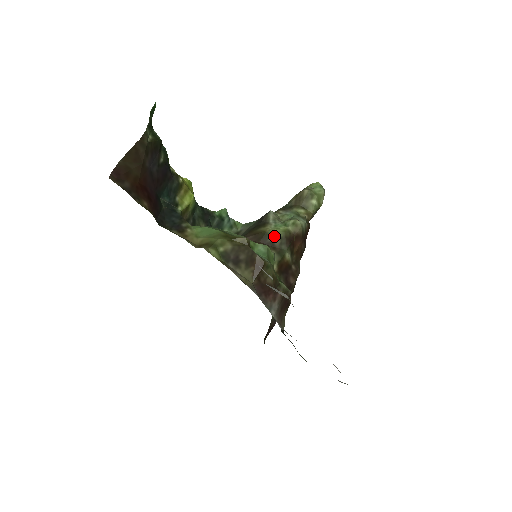
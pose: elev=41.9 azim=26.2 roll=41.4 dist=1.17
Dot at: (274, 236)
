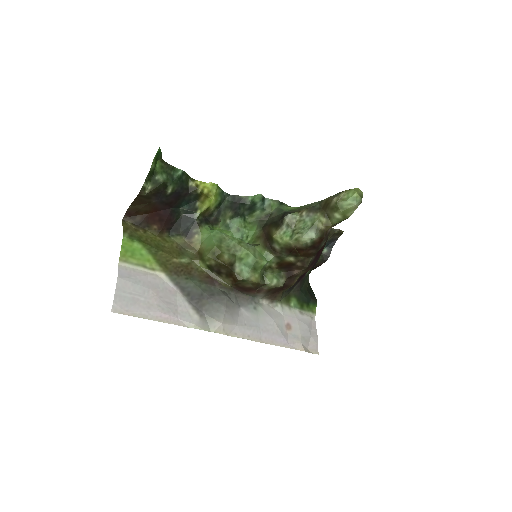
Dot at: (277, 244)
